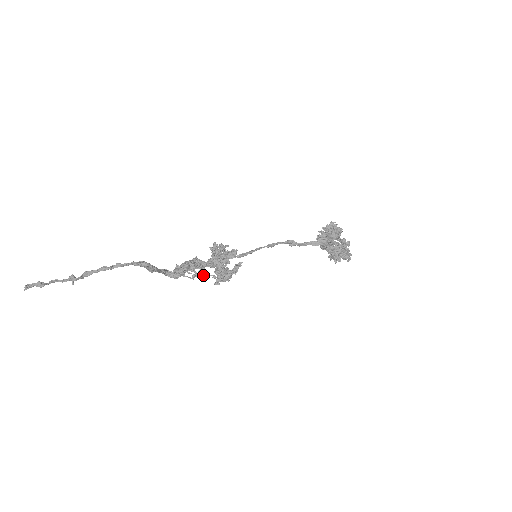
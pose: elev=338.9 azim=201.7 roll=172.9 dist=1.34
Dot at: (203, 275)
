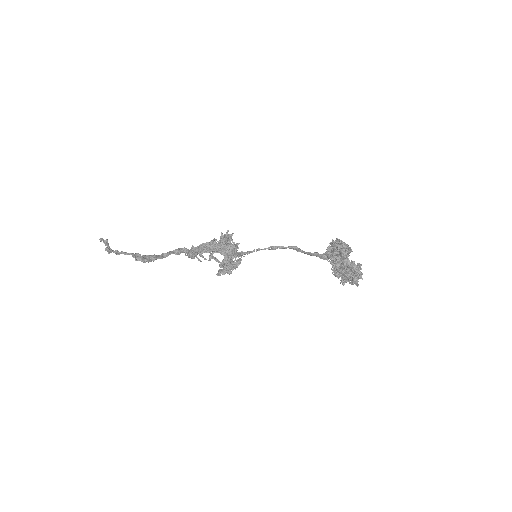
Dot at: (216, 259)
